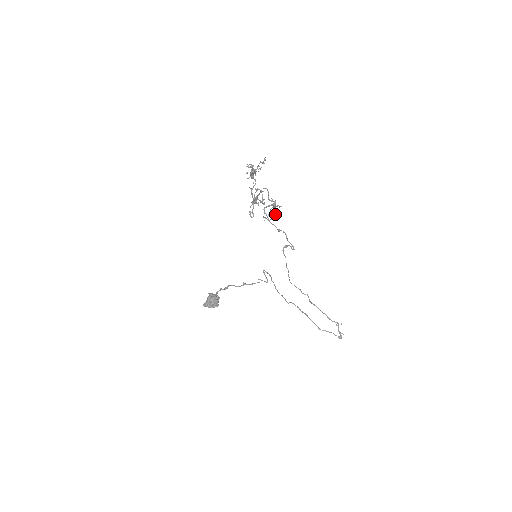
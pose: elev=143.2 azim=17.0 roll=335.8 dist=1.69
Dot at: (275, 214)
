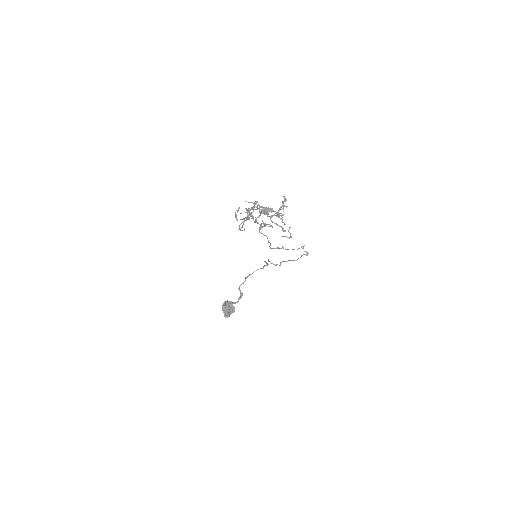
Dot at: occluded
